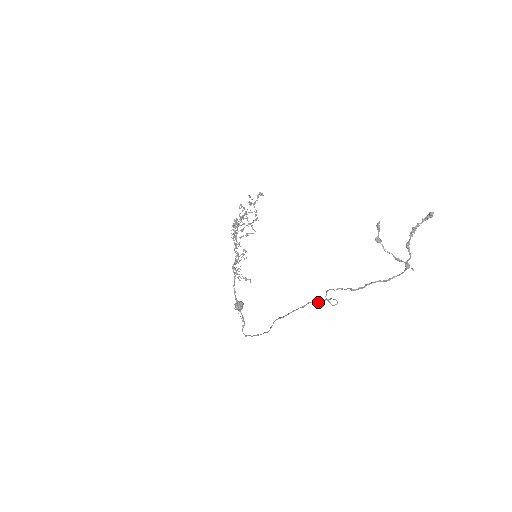
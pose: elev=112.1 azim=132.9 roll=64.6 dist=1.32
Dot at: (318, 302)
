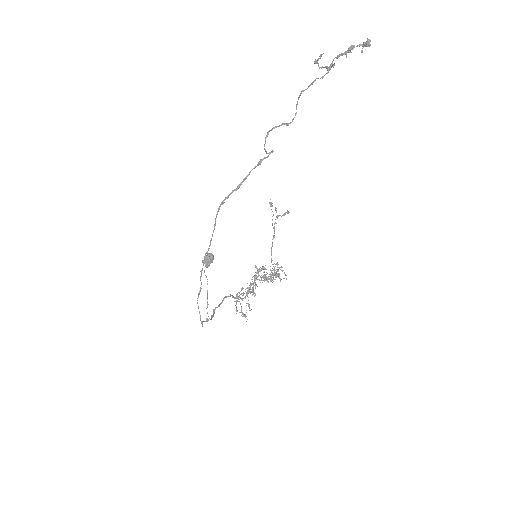
Dot at: (259, 161)
